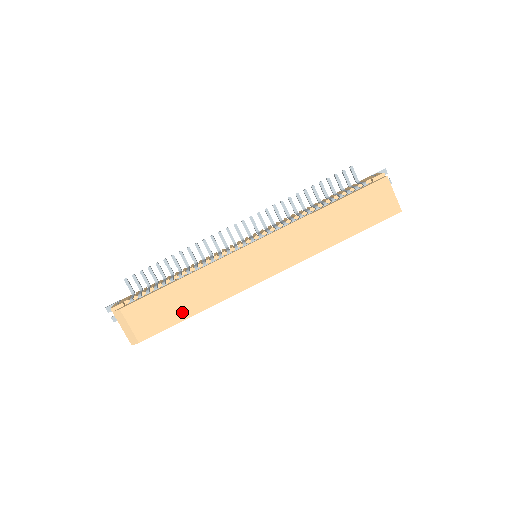
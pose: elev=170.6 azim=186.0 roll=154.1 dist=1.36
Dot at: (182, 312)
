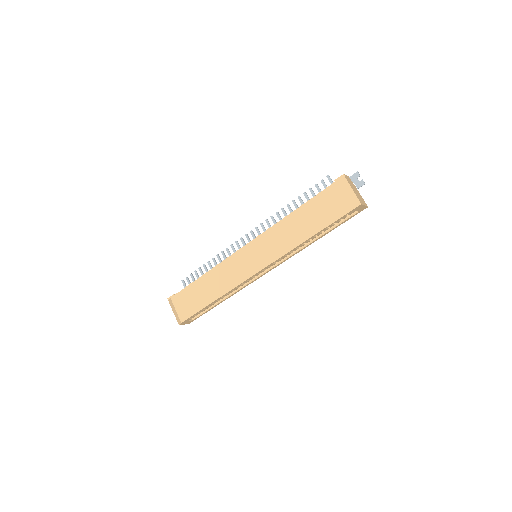
Dot at: (205, 300)
